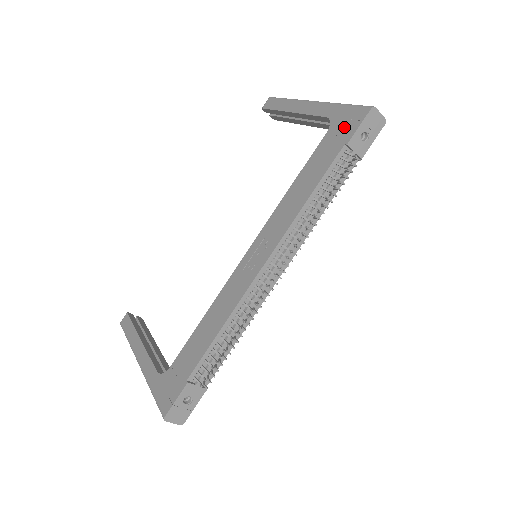
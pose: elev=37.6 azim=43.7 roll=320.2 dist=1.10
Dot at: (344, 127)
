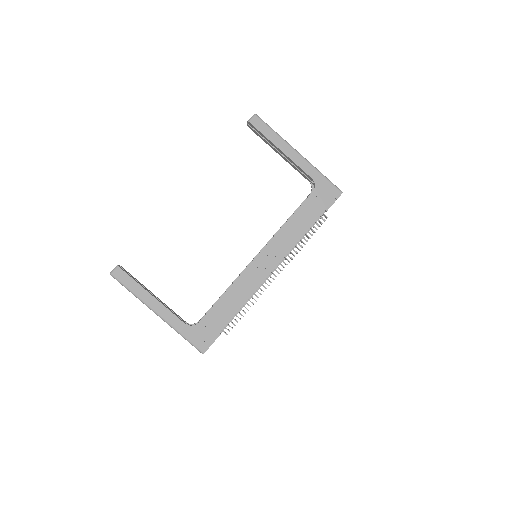
Dot at: (325, 196)
